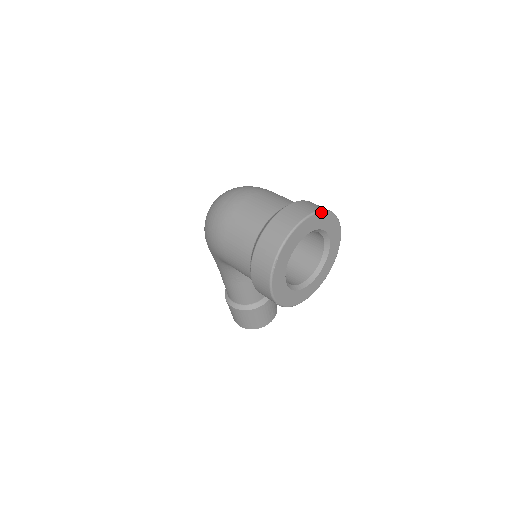
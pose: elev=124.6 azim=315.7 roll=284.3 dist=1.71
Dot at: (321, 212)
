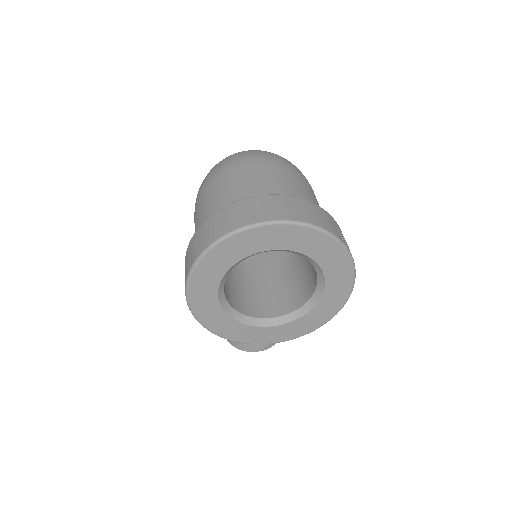
Dot at: (318, 230)
